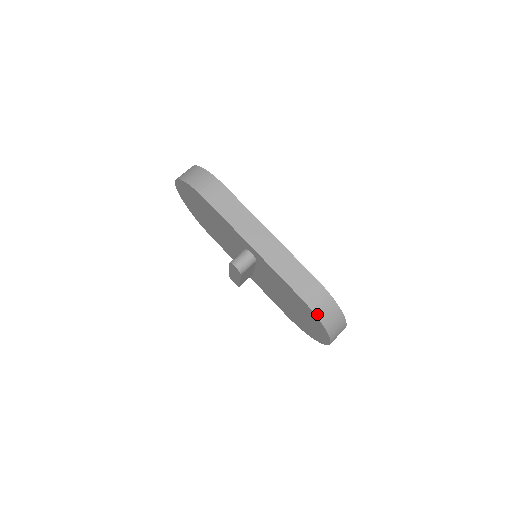
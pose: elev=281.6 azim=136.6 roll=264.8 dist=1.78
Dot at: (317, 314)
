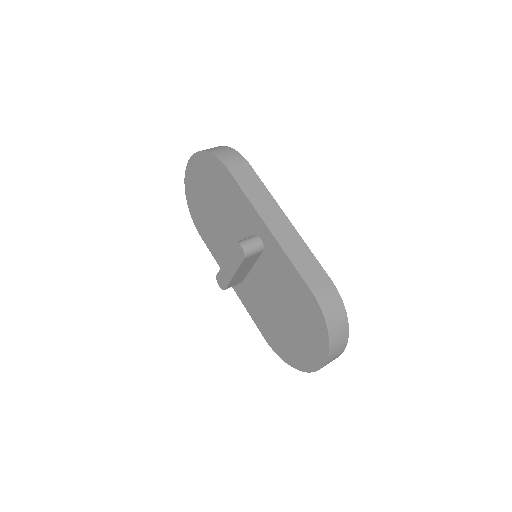
Dot at: (325, 315)
